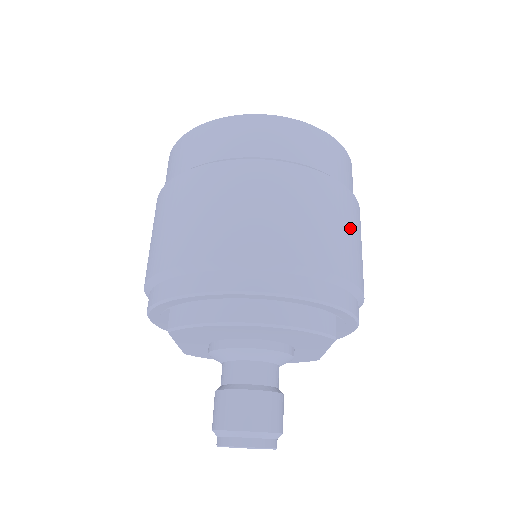
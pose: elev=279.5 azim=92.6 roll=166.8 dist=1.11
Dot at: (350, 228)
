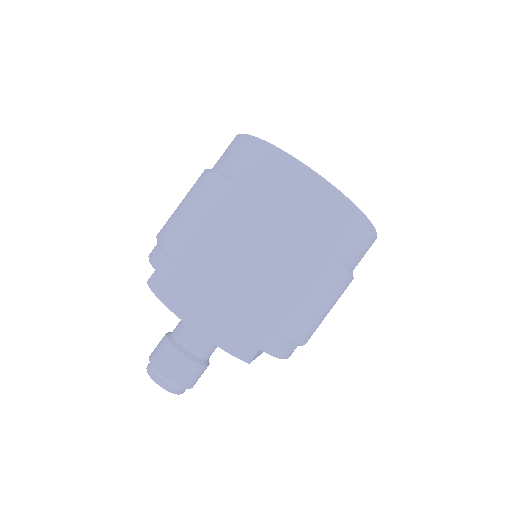
Dot at: (315, 295)
